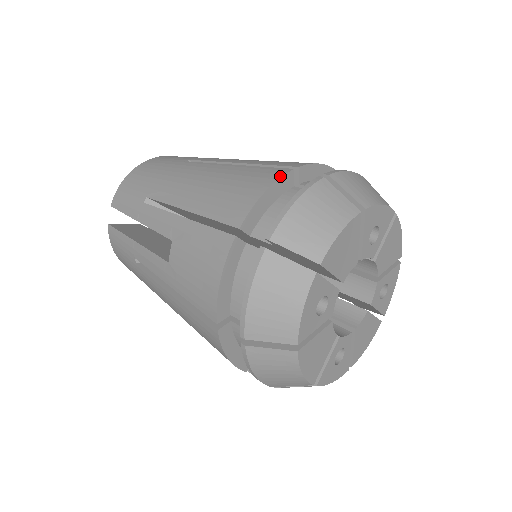
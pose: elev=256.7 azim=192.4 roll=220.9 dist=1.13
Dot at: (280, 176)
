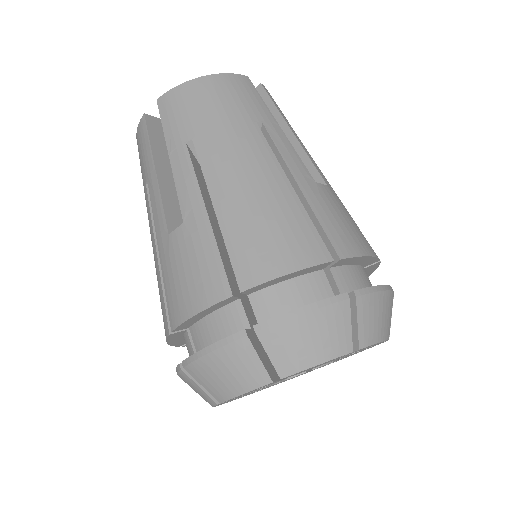
Dot at: (315, 263)
